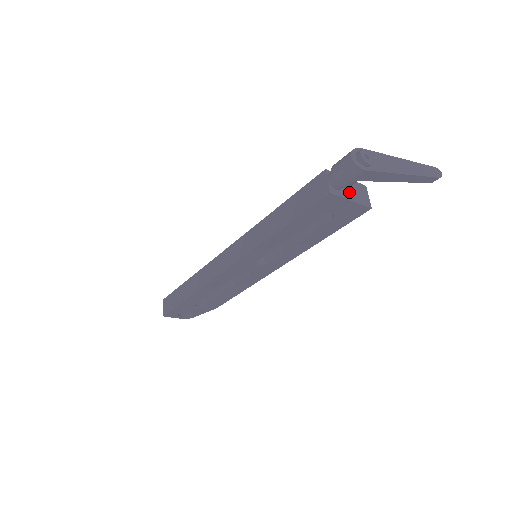
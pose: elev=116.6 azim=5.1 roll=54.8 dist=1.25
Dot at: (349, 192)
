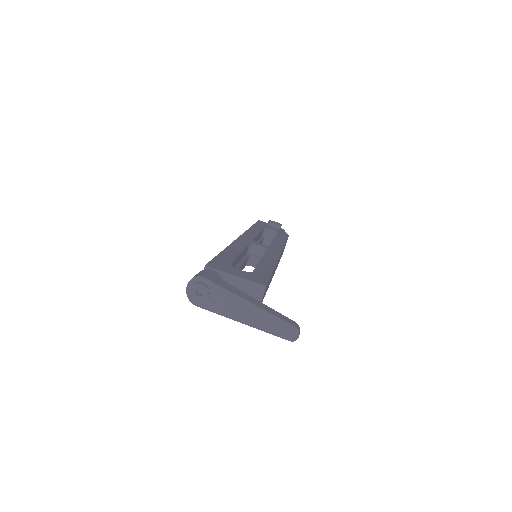
Dot at: occluded
